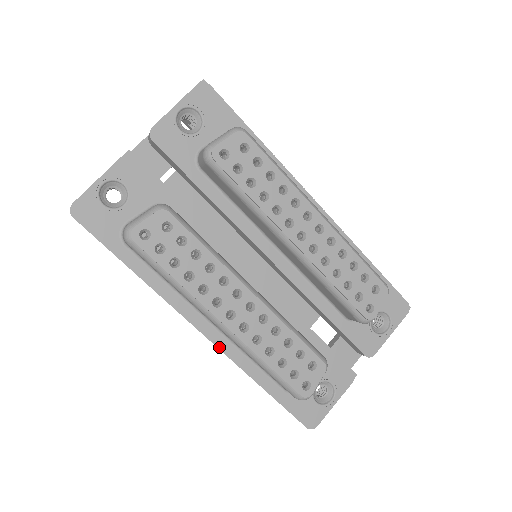
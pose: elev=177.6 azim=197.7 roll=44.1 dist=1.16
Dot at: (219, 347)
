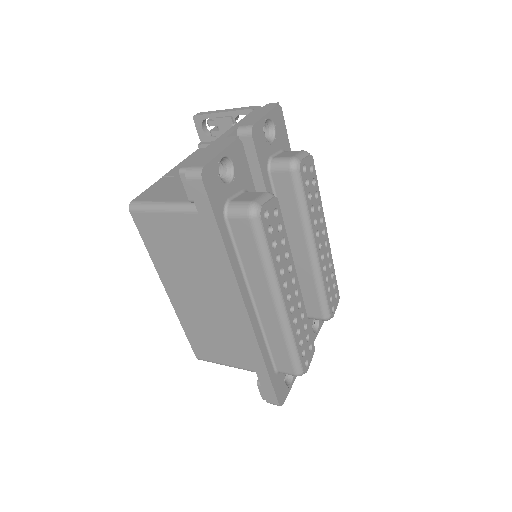
Dot at: (253, 327)
